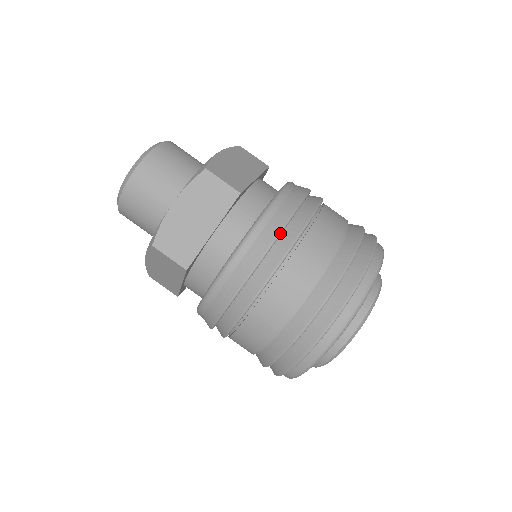
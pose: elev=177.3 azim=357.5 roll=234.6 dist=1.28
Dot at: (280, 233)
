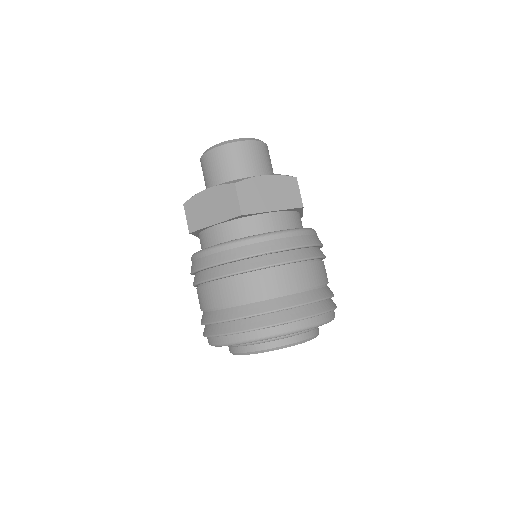
Dot at: (240, 259)
